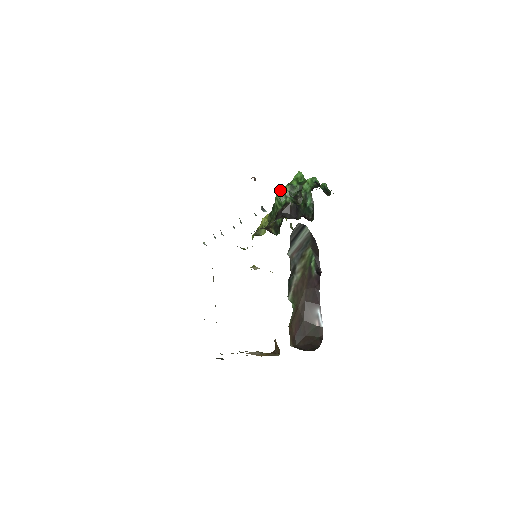
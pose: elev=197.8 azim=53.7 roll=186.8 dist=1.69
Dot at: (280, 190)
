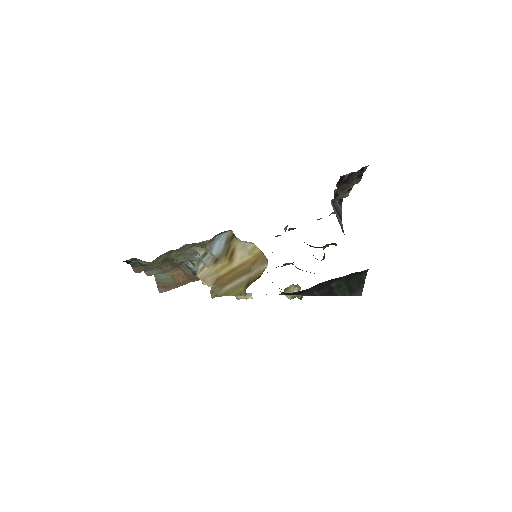
Dot at: occluded
